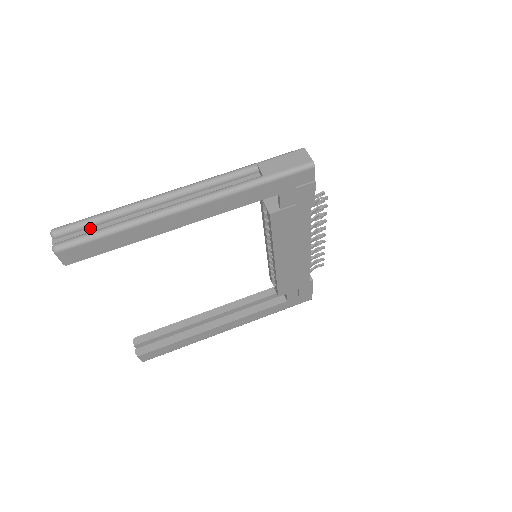
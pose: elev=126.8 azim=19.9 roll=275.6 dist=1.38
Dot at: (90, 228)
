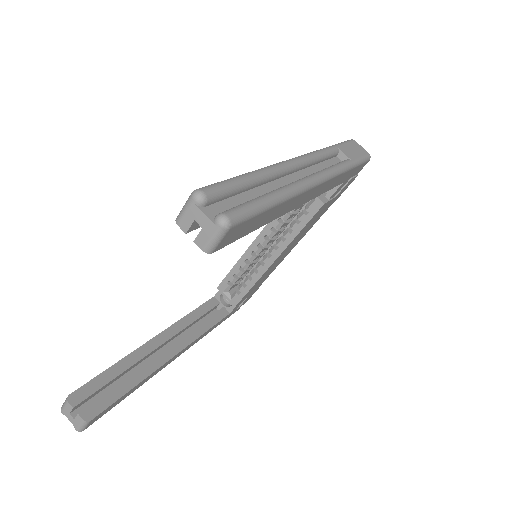
Dot at: (237, 195)
